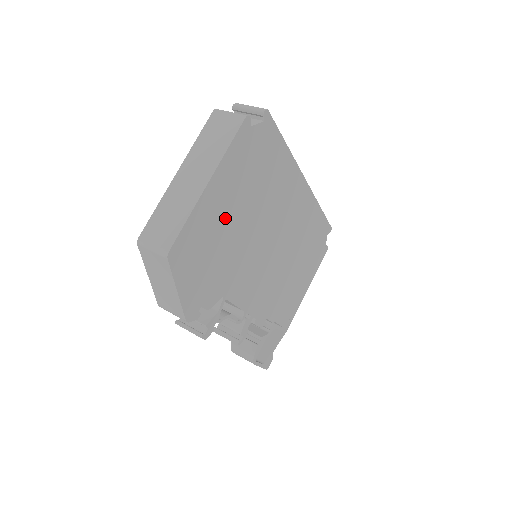
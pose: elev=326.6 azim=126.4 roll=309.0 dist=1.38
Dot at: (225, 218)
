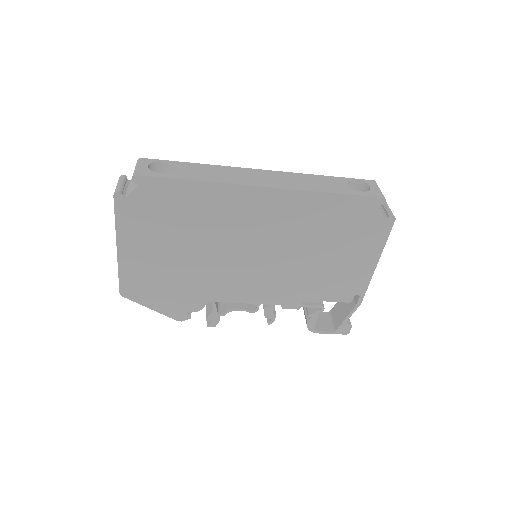
Dot at: (159, 259)
